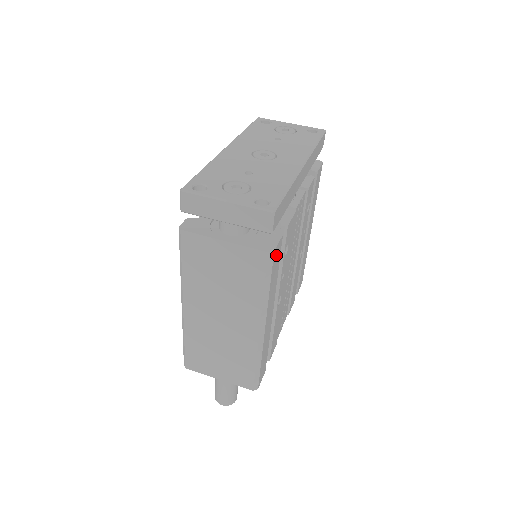
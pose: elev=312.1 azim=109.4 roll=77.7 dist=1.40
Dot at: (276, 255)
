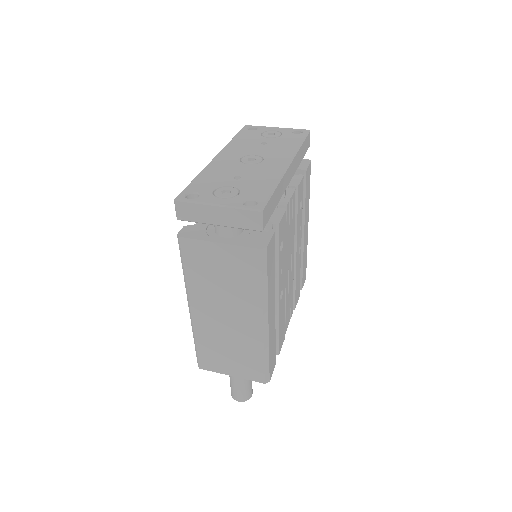
Dot at: (270, 251)
